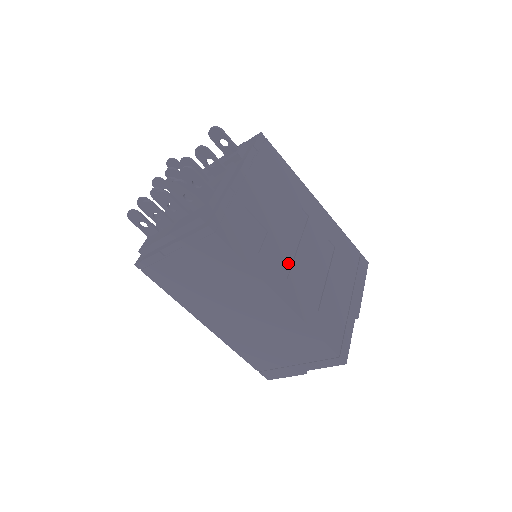
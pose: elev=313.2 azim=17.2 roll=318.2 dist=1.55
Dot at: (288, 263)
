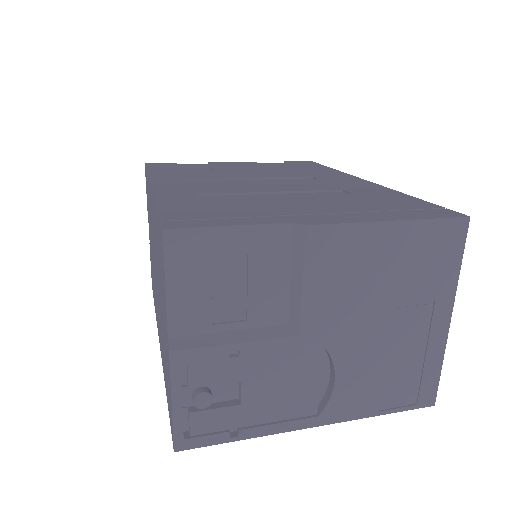
Dot at: occluded
